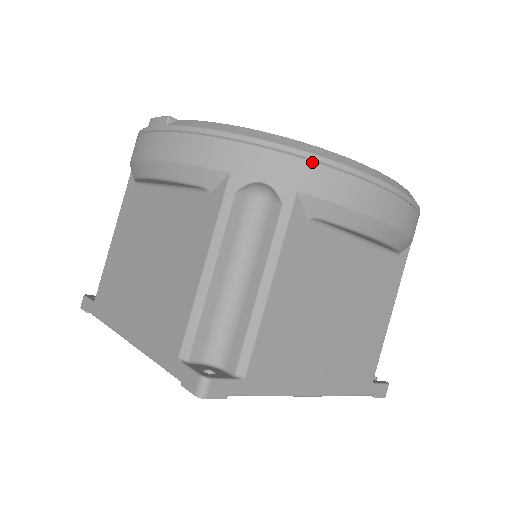
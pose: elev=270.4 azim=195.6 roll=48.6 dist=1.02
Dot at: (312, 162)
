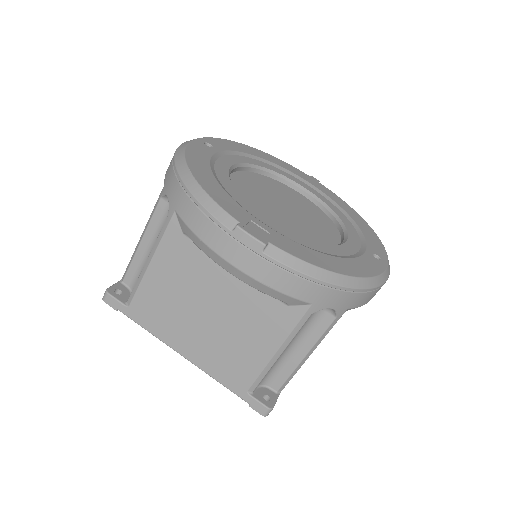
Dot at: (363, 293)
